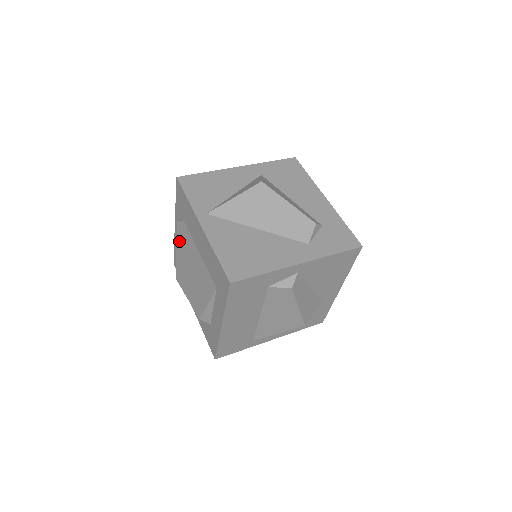
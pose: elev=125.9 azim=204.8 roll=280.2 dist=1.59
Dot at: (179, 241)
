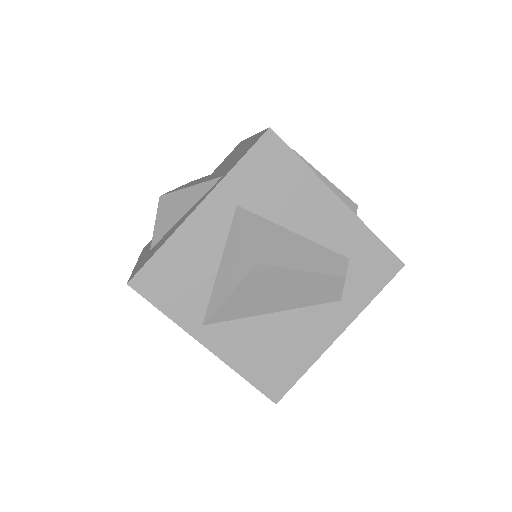
Dot at: occluded
